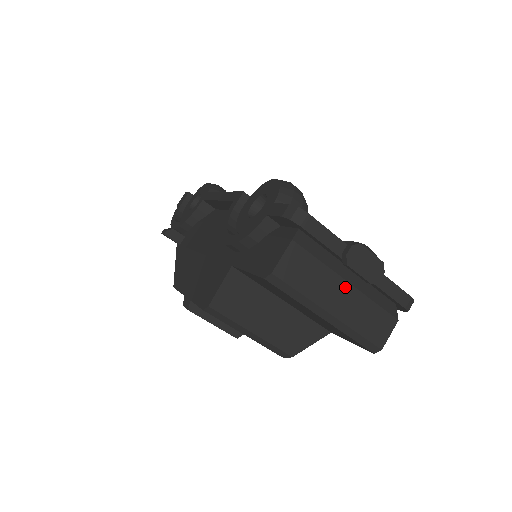
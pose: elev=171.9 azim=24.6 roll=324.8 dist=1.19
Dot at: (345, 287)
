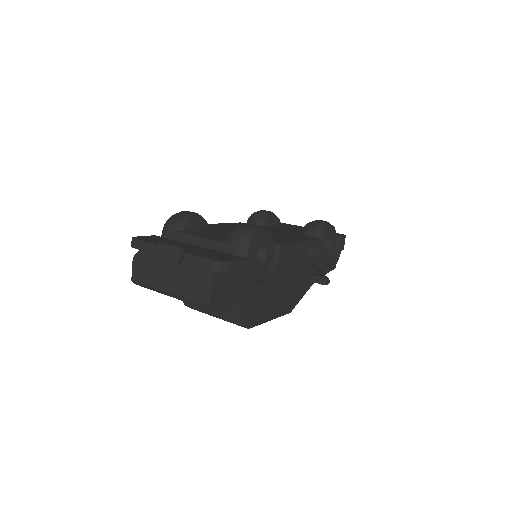
Dot at: (169, 272)
